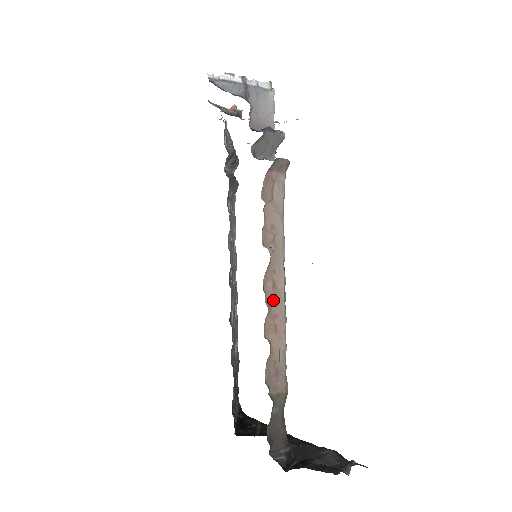
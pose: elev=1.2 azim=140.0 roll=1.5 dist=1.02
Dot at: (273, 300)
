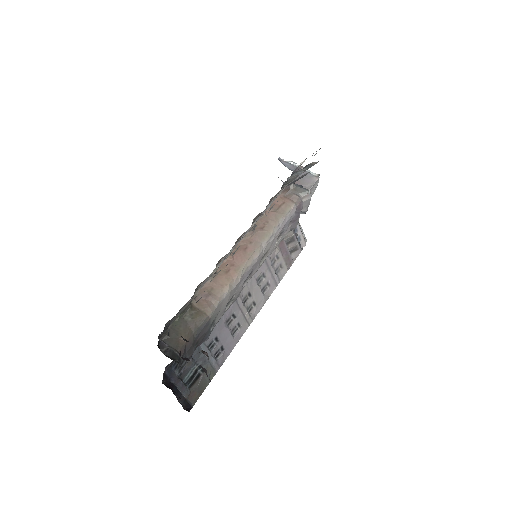
Dot at: (238, 256)
